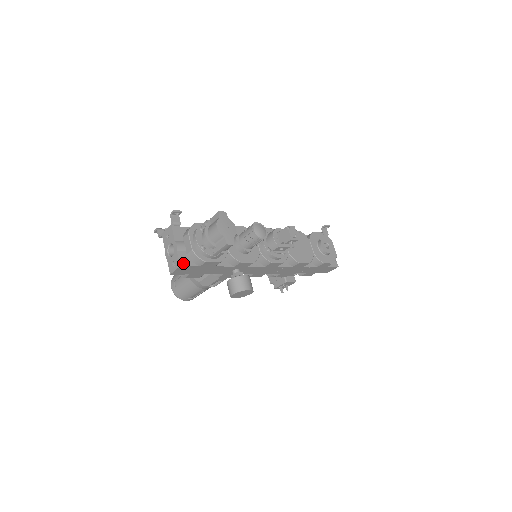
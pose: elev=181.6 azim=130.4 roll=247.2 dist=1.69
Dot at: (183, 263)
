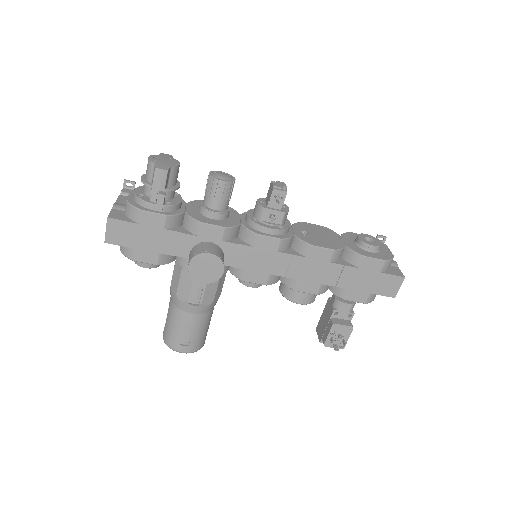
Dot at: (114, 217)
